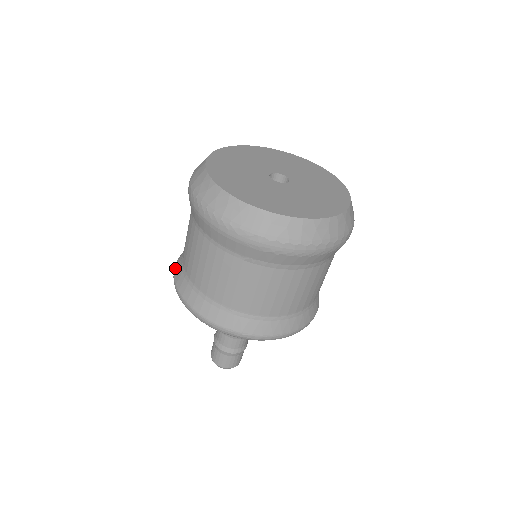
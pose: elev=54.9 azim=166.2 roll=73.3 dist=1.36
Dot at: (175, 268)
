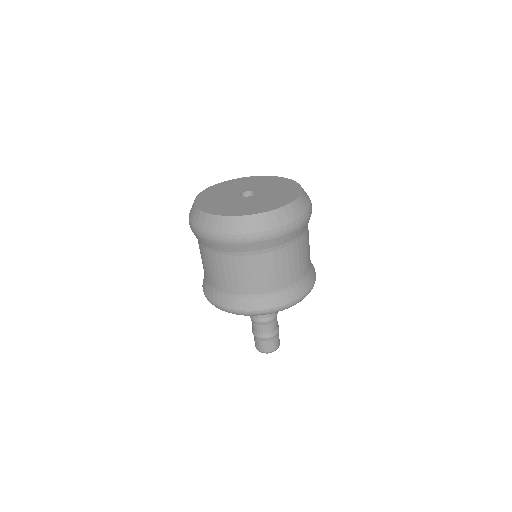
Dot at: occluded
